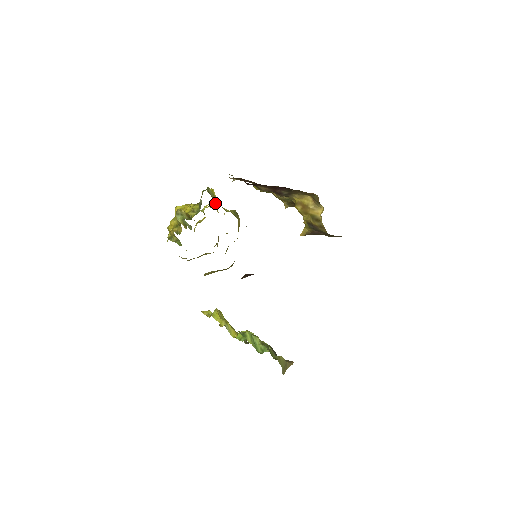
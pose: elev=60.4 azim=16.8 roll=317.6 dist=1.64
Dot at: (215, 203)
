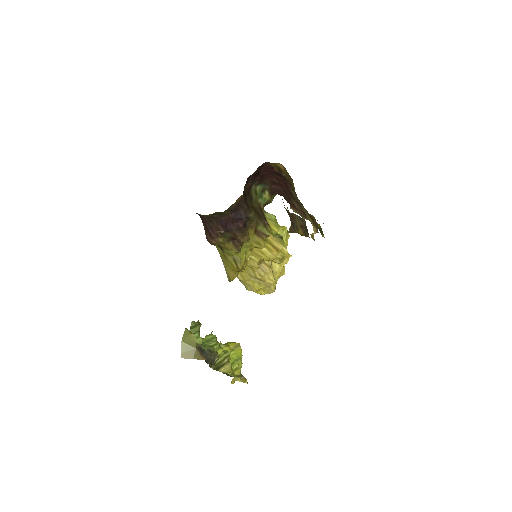
Dot at: (286, 242)
